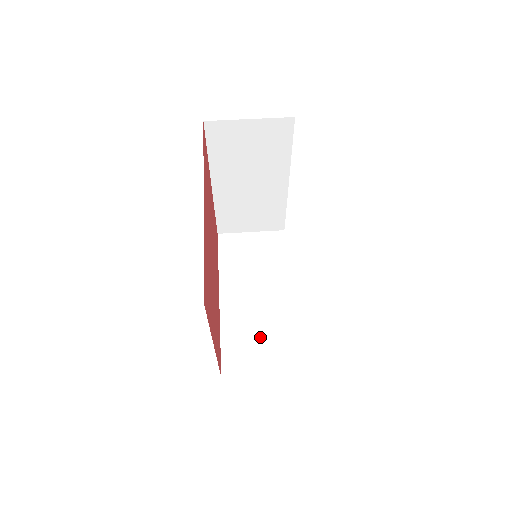
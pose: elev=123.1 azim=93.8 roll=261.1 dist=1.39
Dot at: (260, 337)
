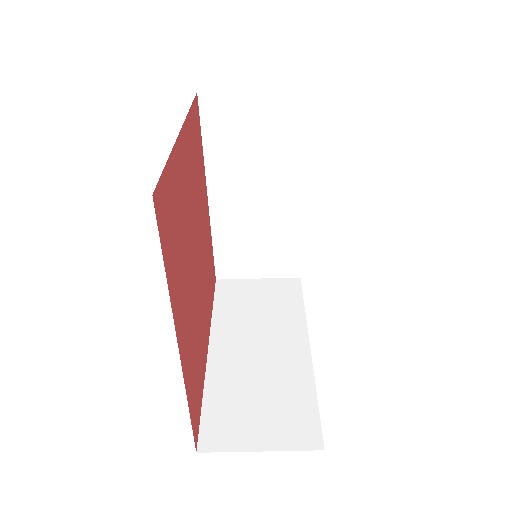
Dot at: (258, 244)
